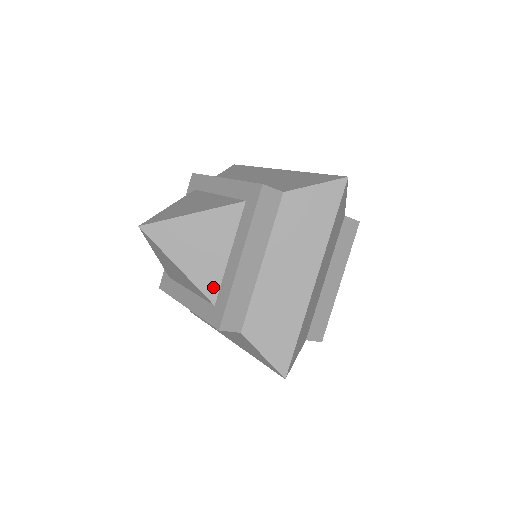
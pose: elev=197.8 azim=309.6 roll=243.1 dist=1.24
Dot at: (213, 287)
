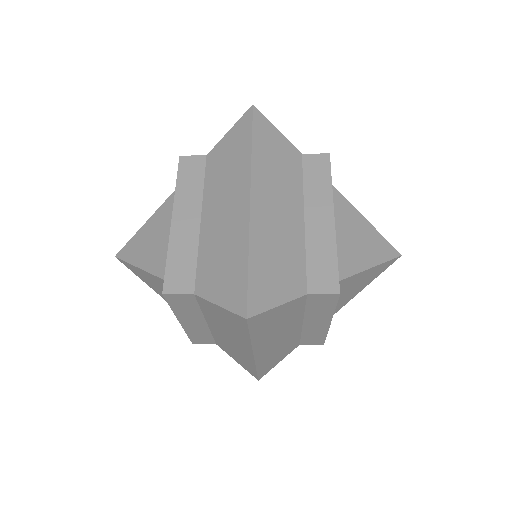
Dot at: occluded
